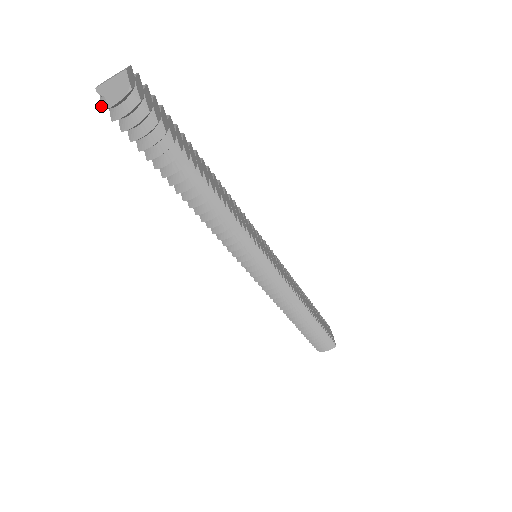
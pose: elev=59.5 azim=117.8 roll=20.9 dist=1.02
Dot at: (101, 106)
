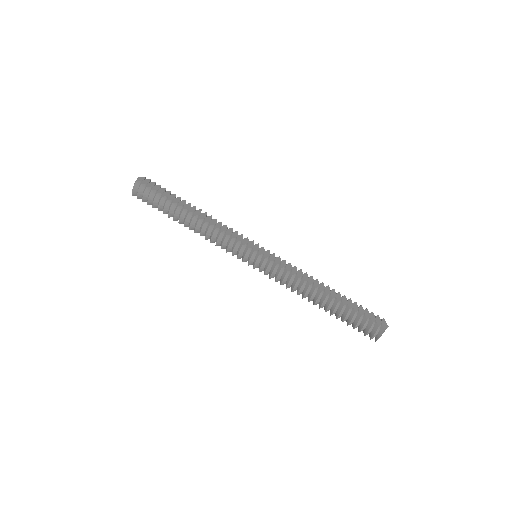
Dot at: (132, 195)
